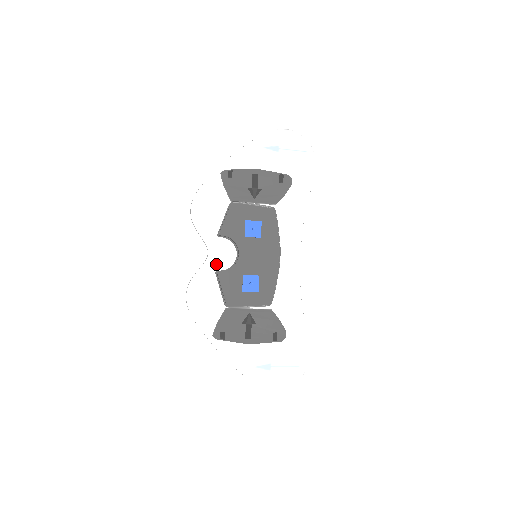
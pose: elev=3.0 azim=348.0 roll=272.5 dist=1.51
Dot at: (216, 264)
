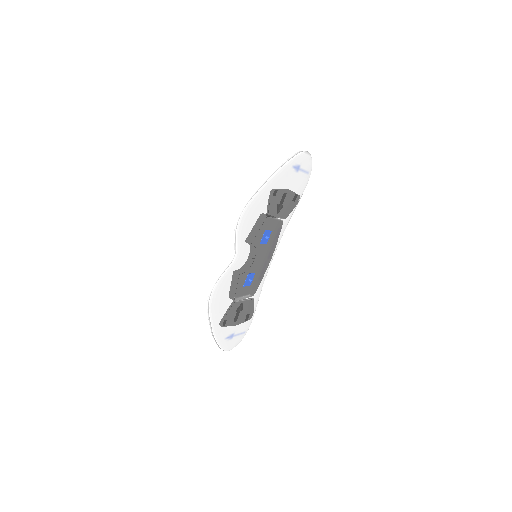
Dot at: (236, 265)
